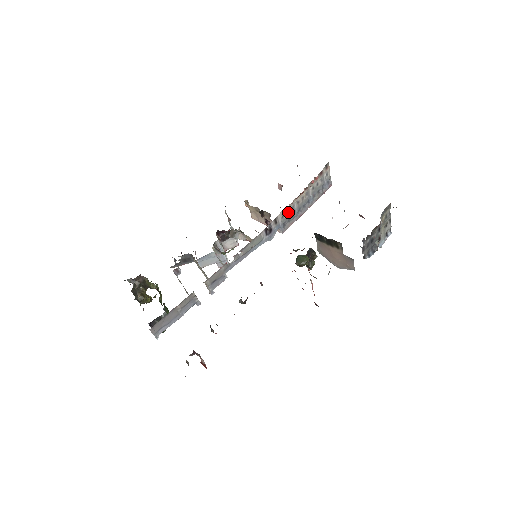
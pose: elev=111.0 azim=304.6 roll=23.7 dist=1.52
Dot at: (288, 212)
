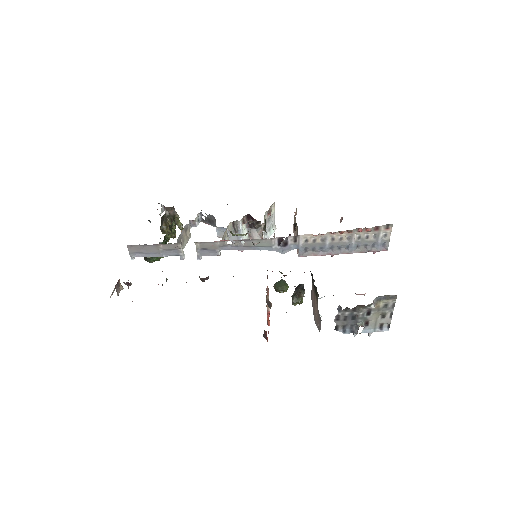
Dot at: (316, 240)
